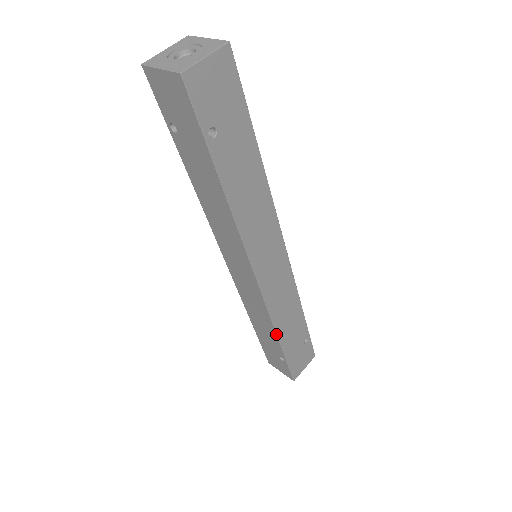
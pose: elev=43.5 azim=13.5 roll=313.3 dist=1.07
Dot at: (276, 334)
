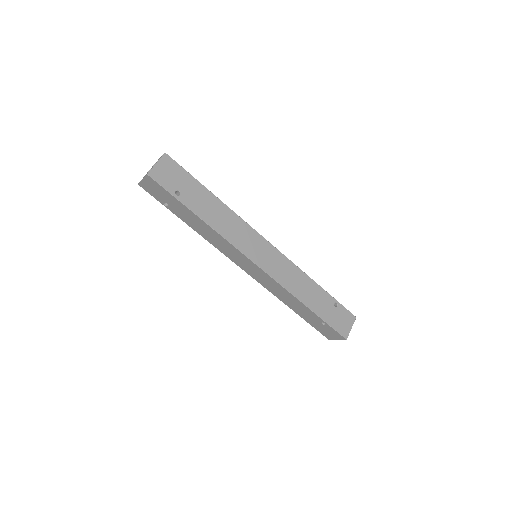
Dot at: (300, 301)
